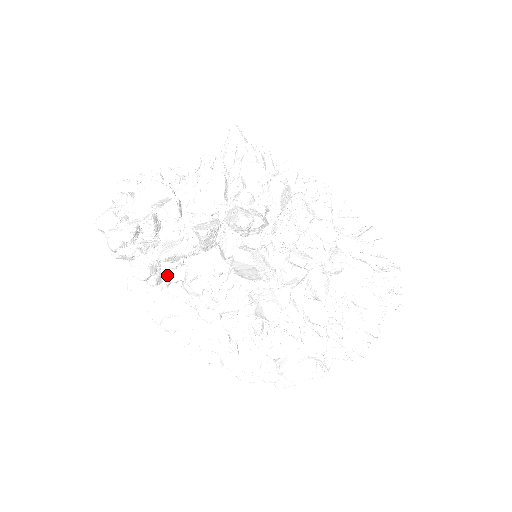
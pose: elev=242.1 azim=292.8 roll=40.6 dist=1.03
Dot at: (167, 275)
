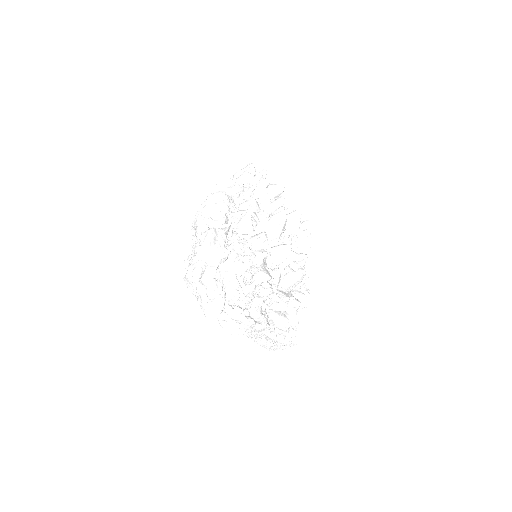
Dot at: (241, 196)
